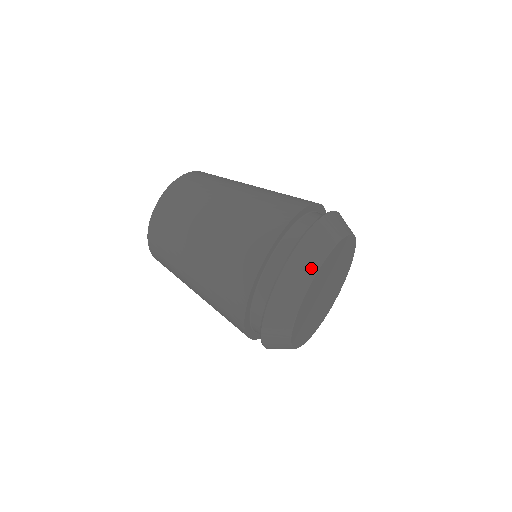
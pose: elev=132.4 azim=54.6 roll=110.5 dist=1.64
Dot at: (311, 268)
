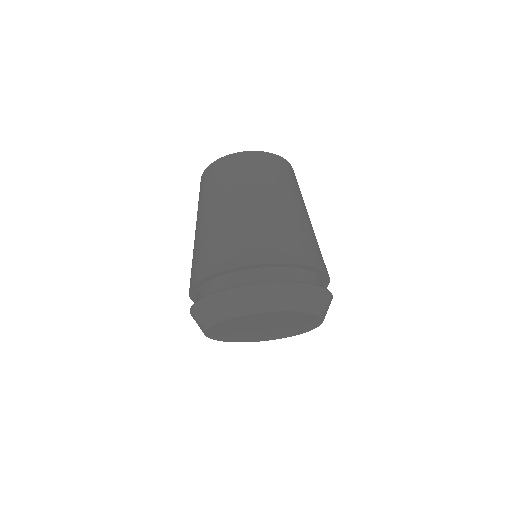
Dot at: (275, 305)
